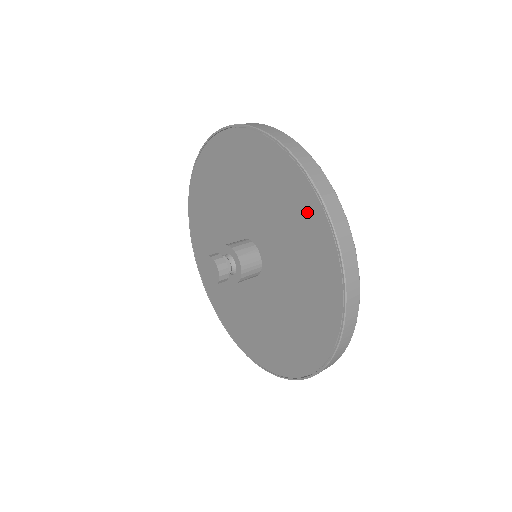
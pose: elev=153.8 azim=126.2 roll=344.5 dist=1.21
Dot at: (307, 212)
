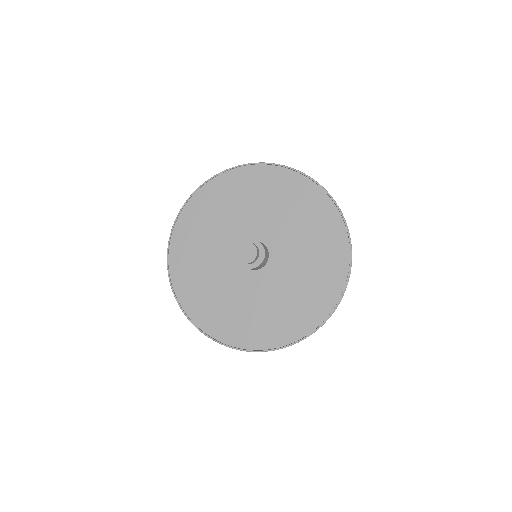
Dot at: (323, 213)
